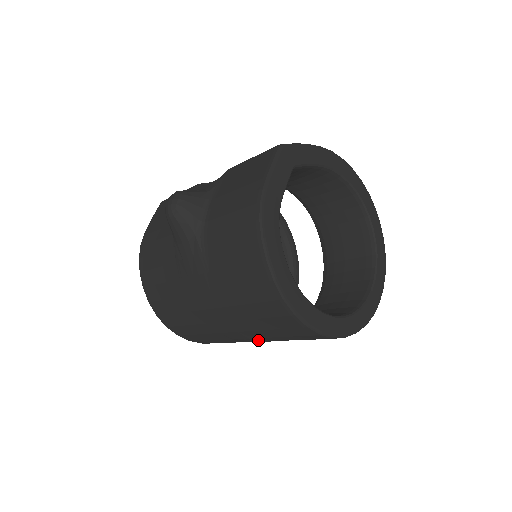
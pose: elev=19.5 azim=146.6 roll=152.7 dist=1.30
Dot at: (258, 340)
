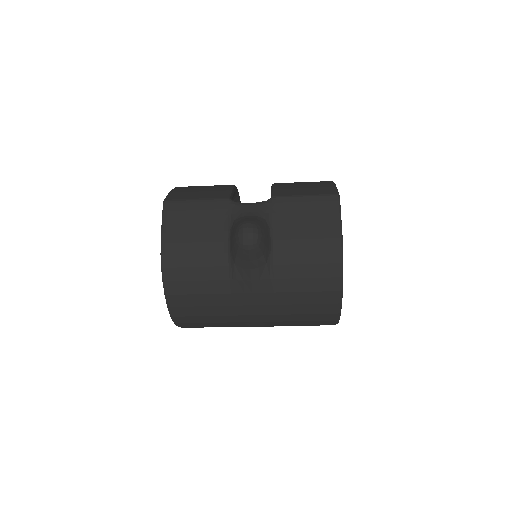
Dot at: occluded
